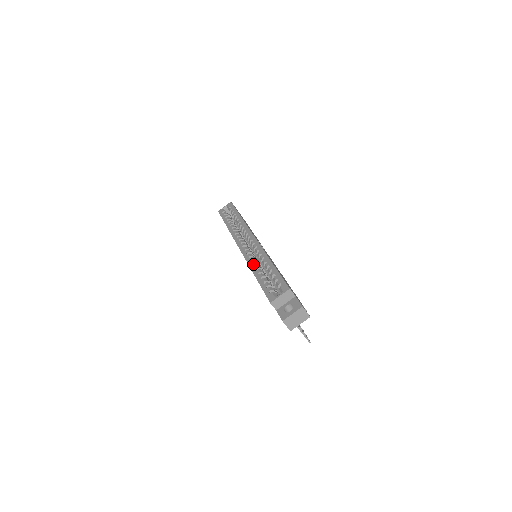
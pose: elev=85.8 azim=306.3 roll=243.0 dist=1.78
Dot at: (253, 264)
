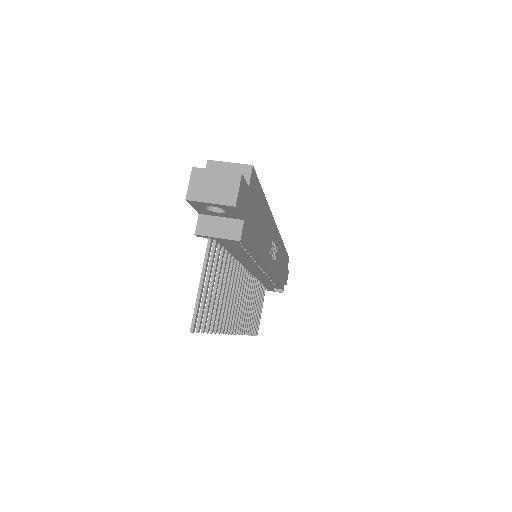
Dot at: occluded
